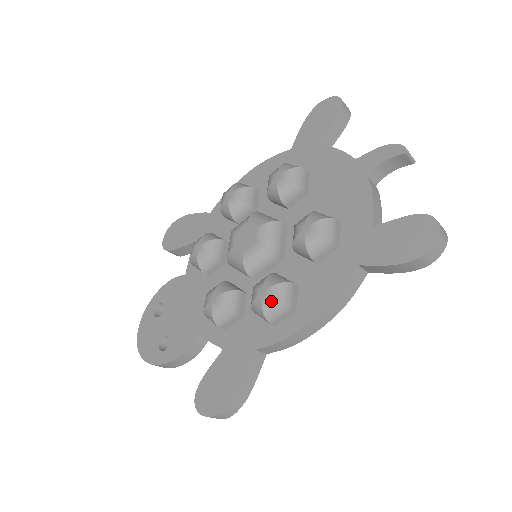
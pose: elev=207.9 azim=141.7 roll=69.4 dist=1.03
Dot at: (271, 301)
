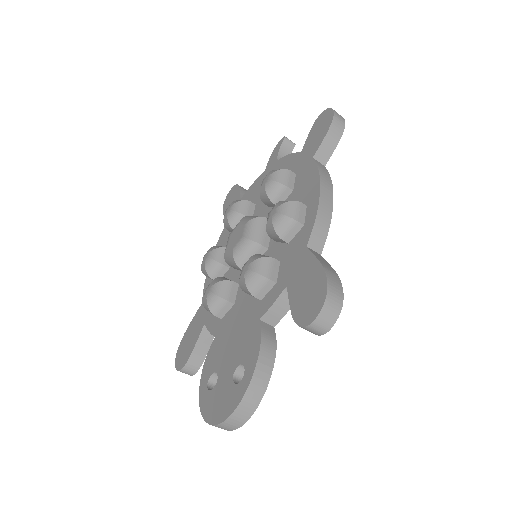
Dot at: (283, 205)
